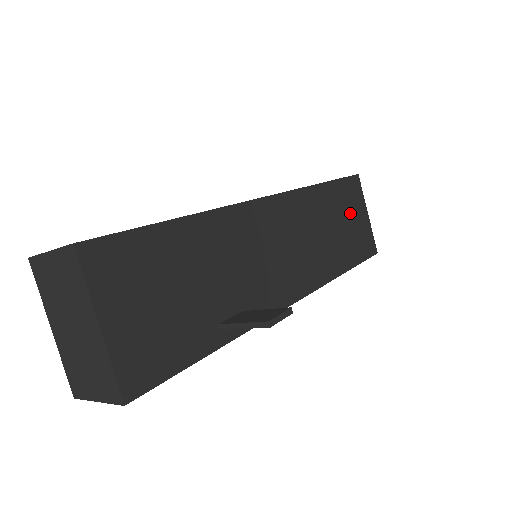
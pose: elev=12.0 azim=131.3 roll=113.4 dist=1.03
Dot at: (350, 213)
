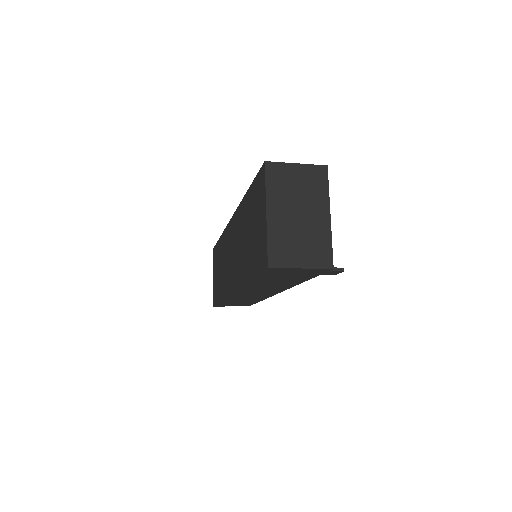
Dot at: occluded
